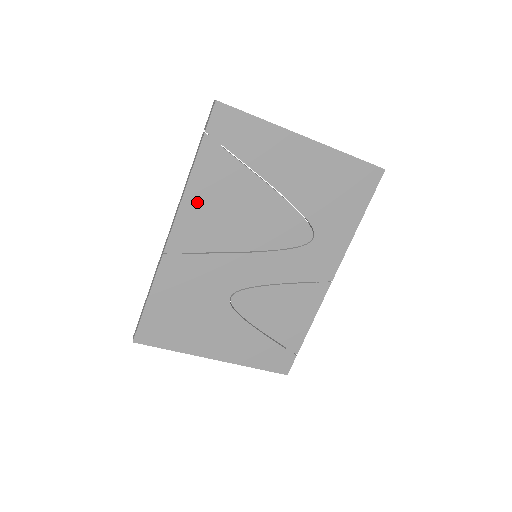
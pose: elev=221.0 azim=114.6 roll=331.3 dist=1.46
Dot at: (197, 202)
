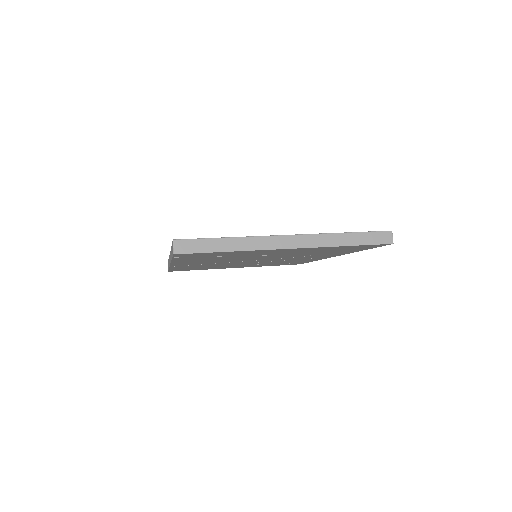
Dot at: (186, 262)
